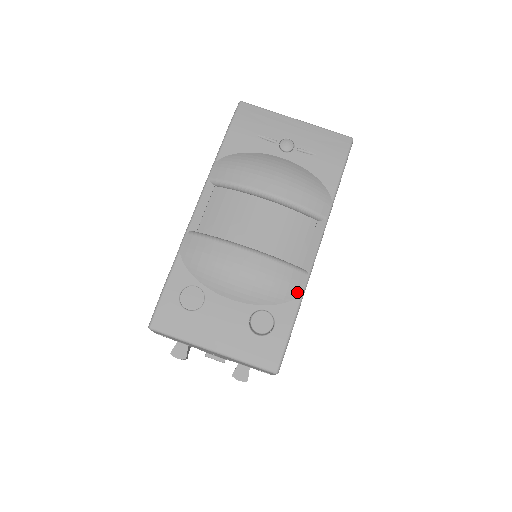
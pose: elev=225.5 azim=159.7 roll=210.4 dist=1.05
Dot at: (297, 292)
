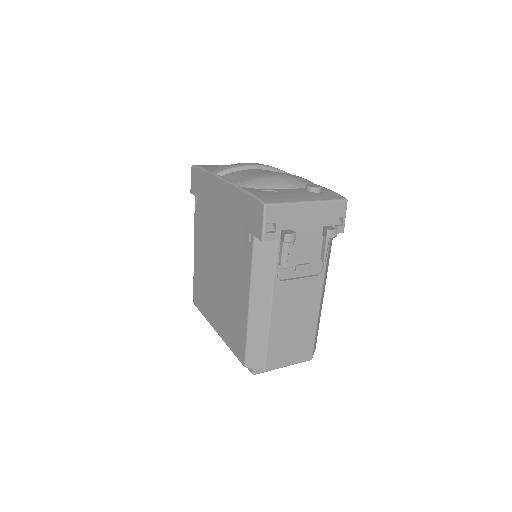
Dot at: (311, 182)
